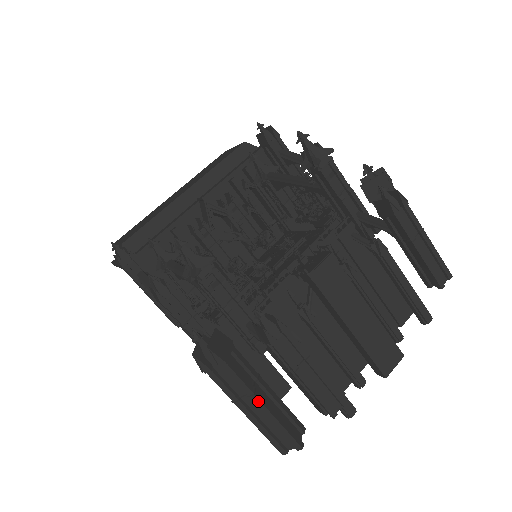
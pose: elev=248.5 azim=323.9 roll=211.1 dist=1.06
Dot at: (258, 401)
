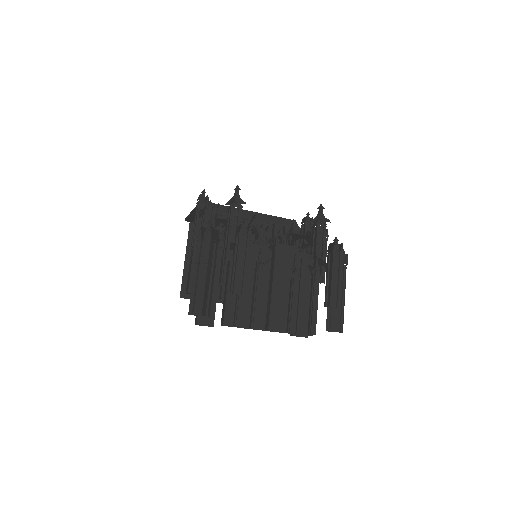
Dot at: (206, 270)
